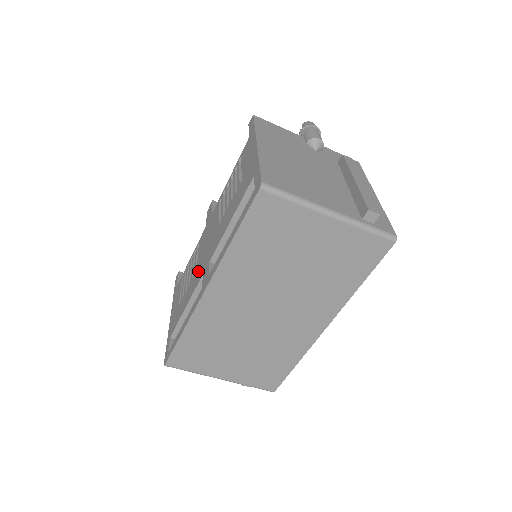
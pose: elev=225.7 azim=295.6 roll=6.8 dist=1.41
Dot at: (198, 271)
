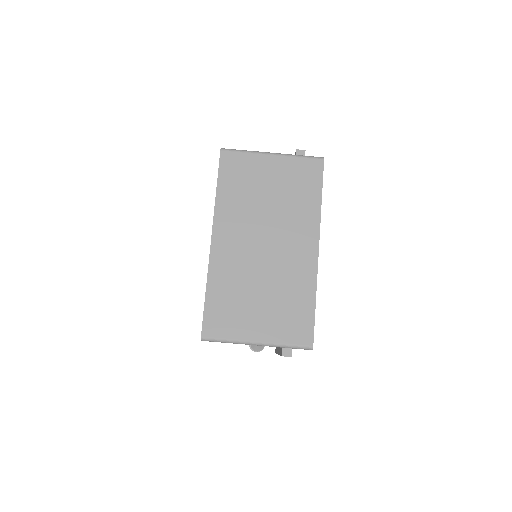
Dot at: occluded
